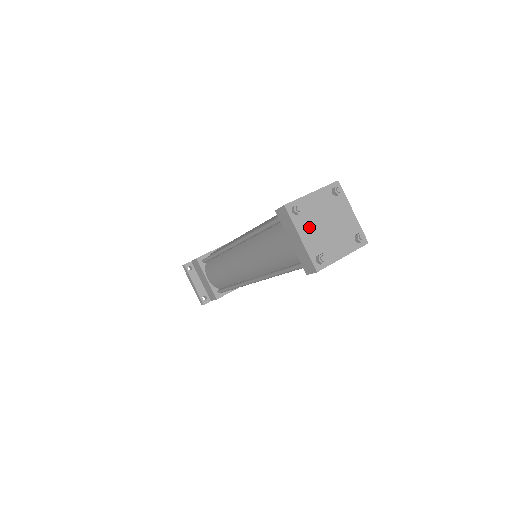
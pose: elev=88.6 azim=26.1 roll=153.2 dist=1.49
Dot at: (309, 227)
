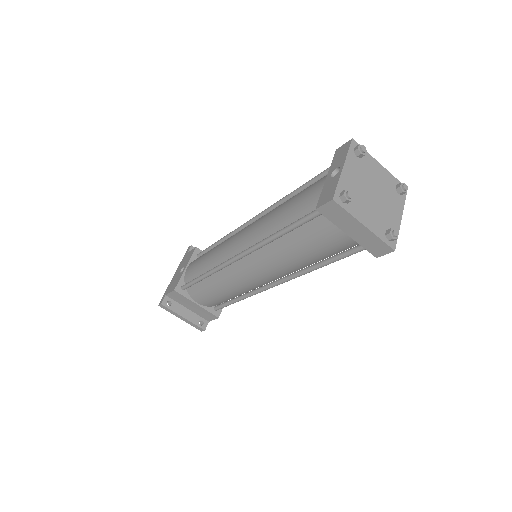
Dot at: (363, 208)
